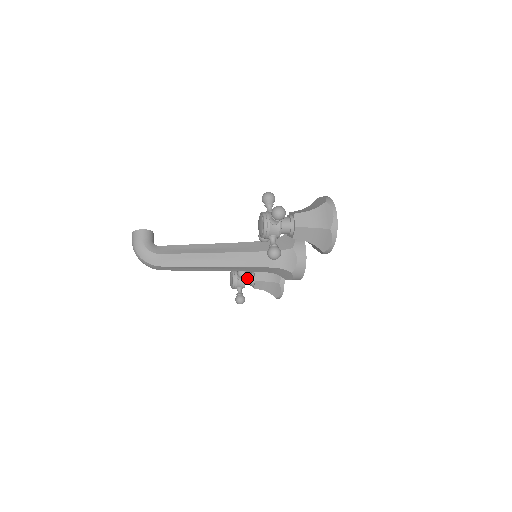
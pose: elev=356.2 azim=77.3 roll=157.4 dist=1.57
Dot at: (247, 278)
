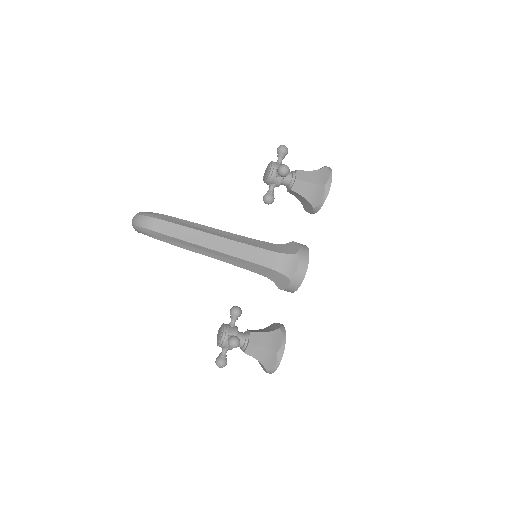
Dot at: (239, 332)
